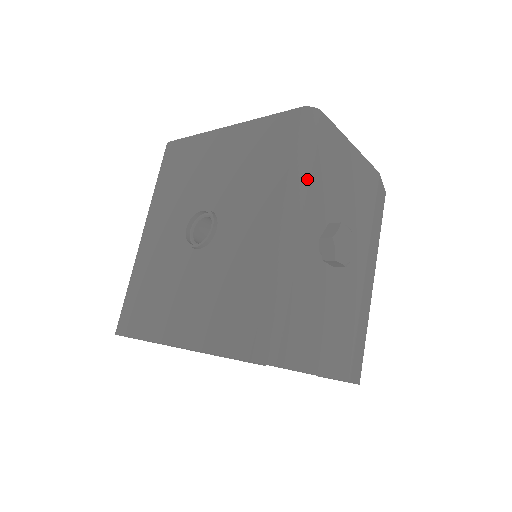
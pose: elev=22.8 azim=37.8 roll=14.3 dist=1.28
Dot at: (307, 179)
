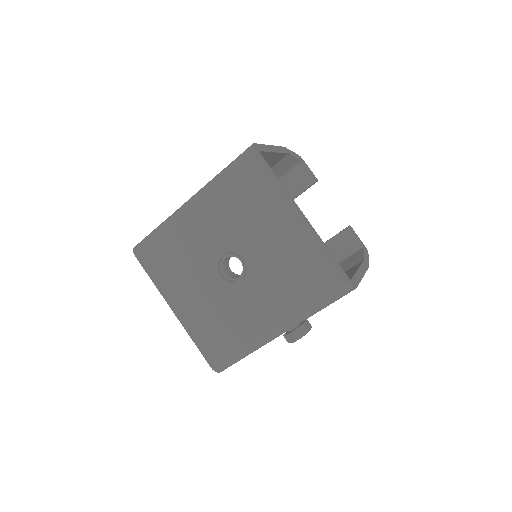
Dot at: occluded
